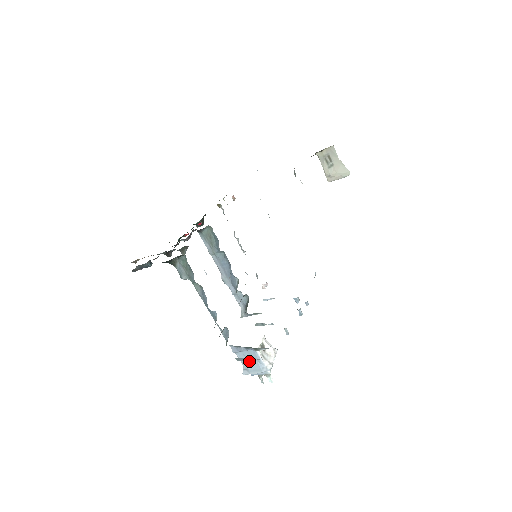
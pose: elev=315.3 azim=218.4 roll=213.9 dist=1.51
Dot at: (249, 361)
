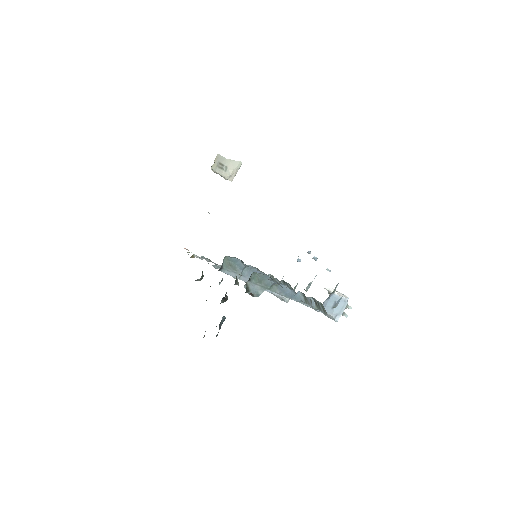
Dot at: occluded
